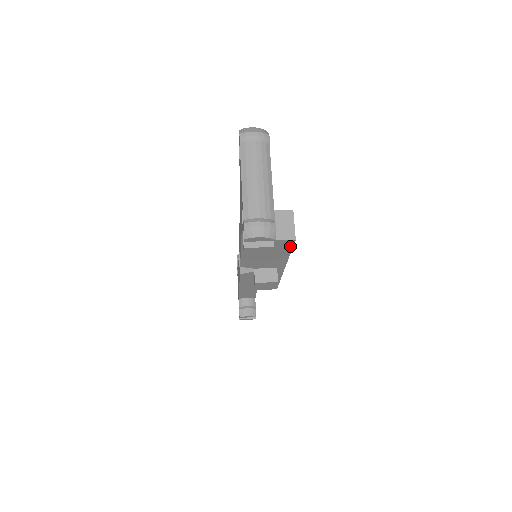
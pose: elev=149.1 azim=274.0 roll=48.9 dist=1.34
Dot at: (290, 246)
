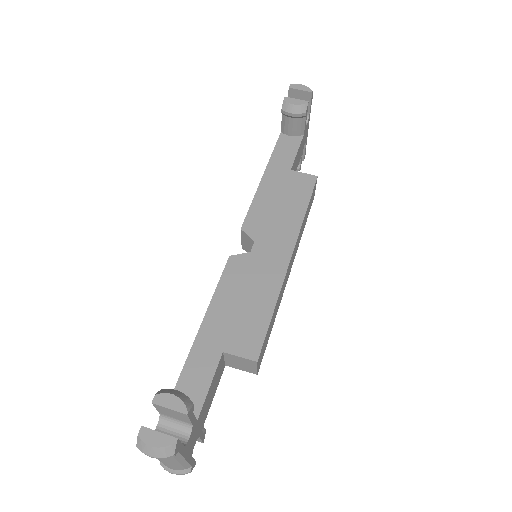
Dot at: occluded
